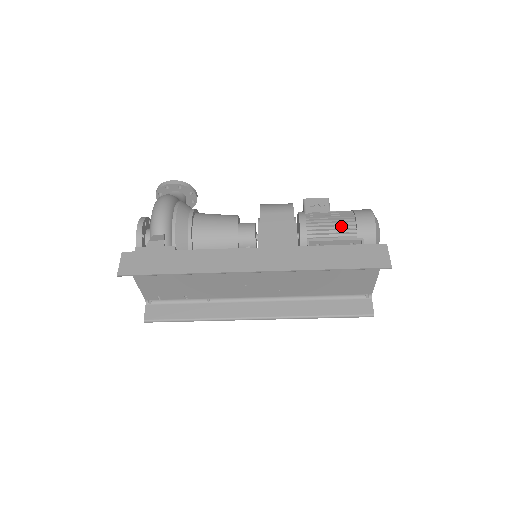
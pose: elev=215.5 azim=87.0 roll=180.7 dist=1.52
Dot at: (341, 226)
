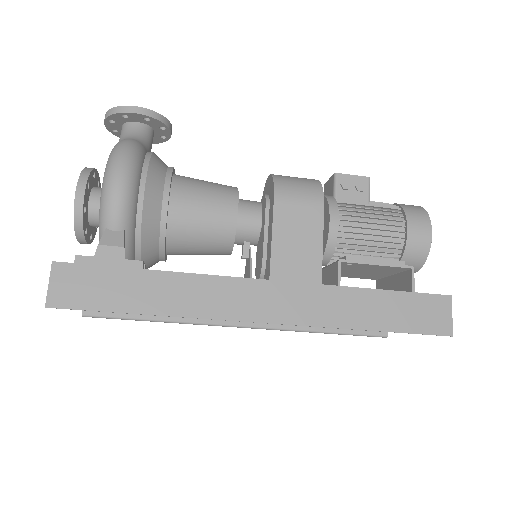
Dot at: (385, 236)
